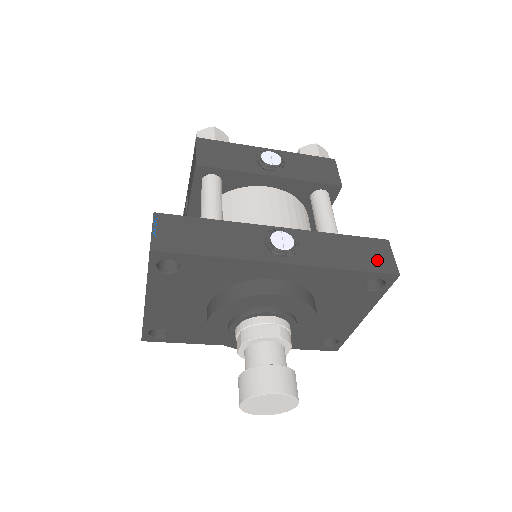
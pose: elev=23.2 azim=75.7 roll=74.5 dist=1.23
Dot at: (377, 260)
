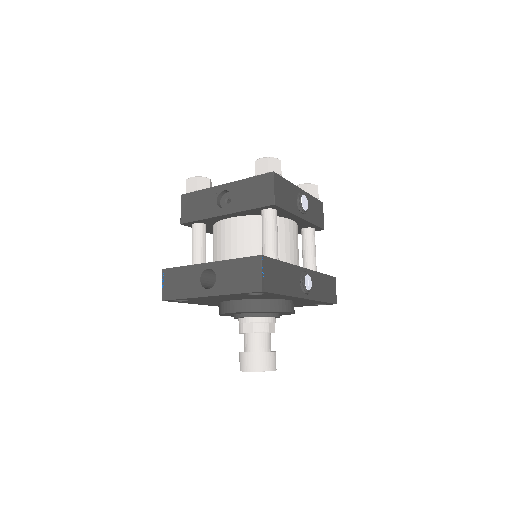
Dot at: (332, 294)
